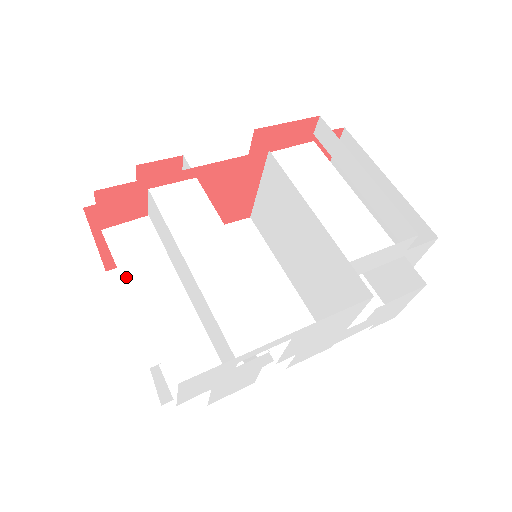
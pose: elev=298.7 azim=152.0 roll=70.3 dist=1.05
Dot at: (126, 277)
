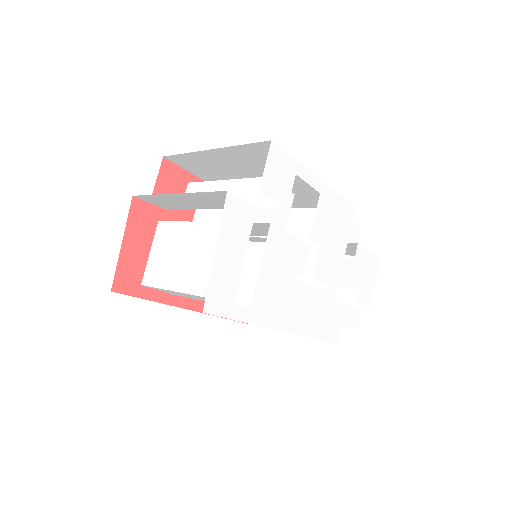
Dot at: (182, 197)
